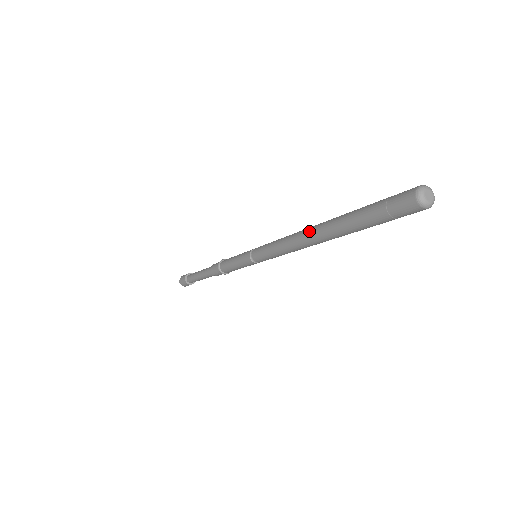
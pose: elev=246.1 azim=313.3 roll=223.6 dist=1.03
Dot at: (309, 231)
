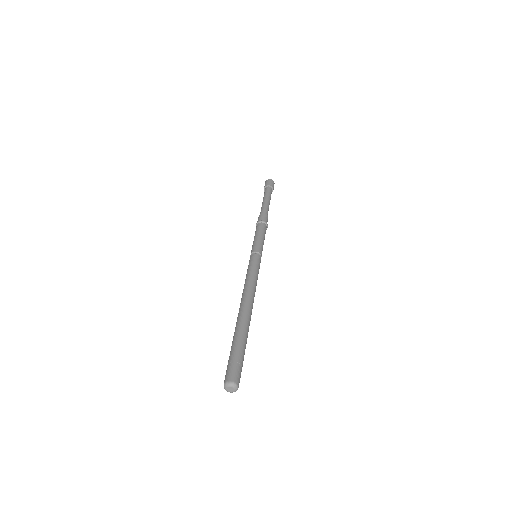
Dot at: (241, 305)
